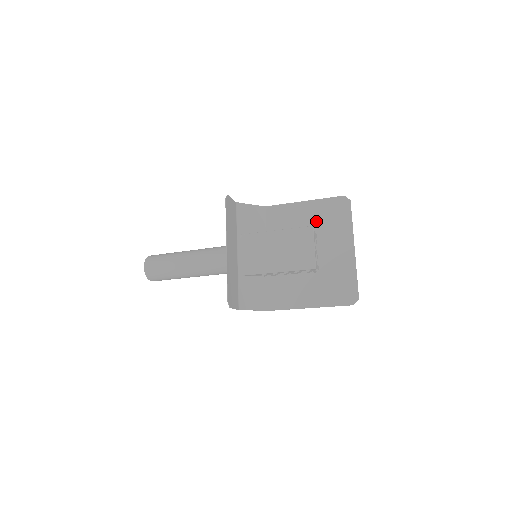
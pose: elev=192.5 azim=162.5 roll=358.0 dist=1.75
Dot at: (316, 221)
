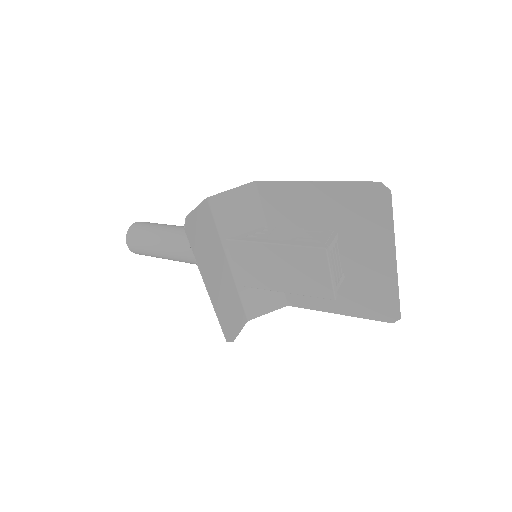
Dot at: (335, 215)
